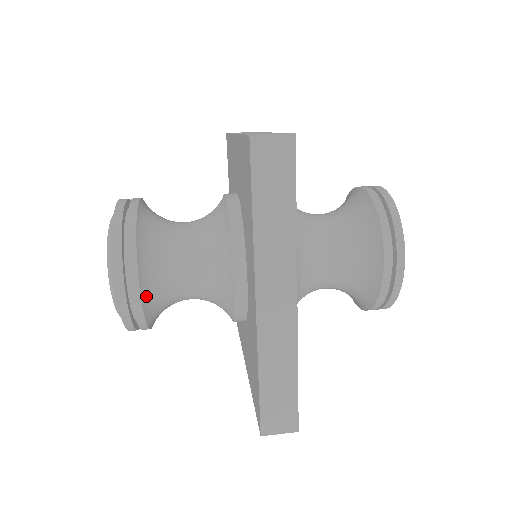
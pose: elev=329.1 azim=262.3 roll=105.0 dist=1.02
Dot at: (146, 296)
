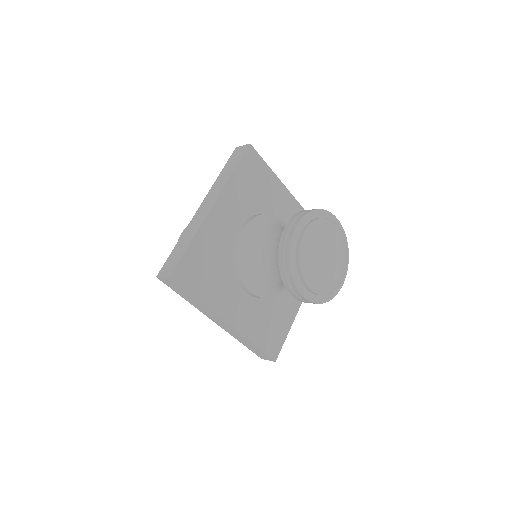
Dot at: occluded
